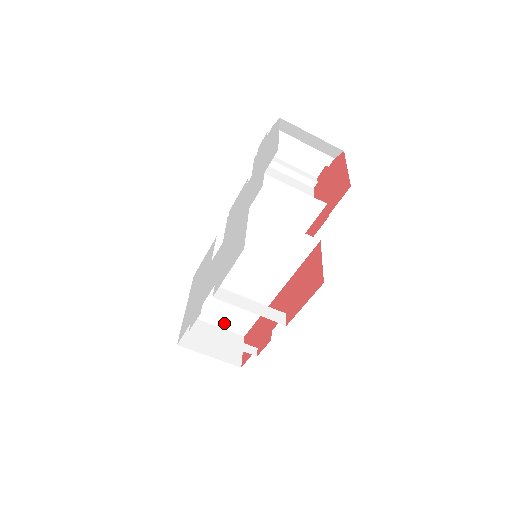
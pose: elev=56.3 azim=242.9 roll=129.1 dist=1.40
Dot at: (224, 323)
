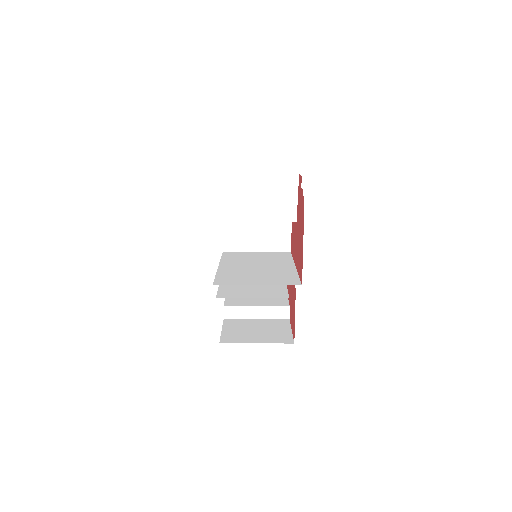
Dot at: occluded
